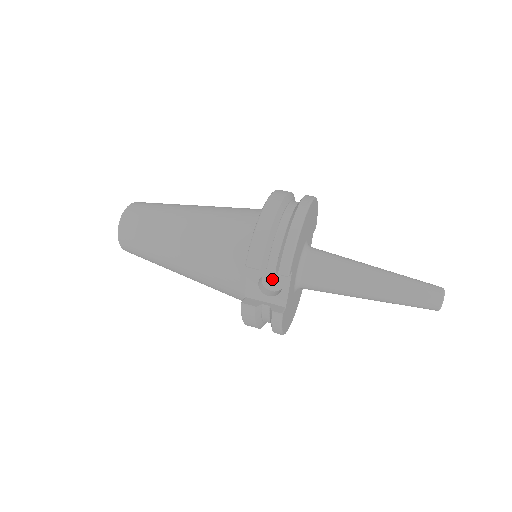
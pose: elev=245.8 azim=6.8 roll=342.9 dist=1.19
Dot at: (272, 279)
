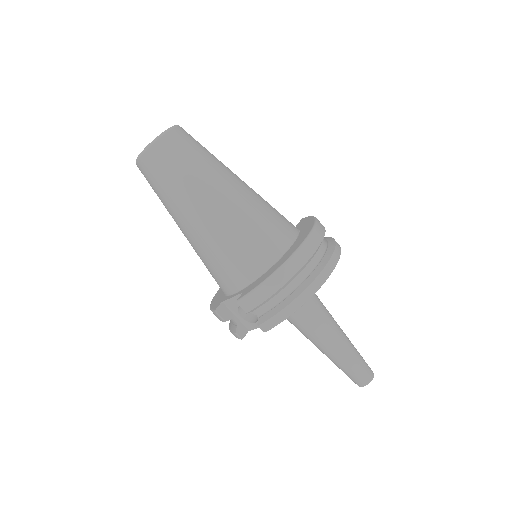
Dot at: occluded
